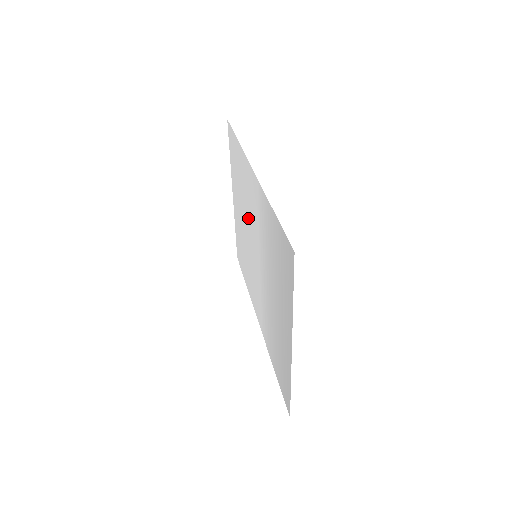
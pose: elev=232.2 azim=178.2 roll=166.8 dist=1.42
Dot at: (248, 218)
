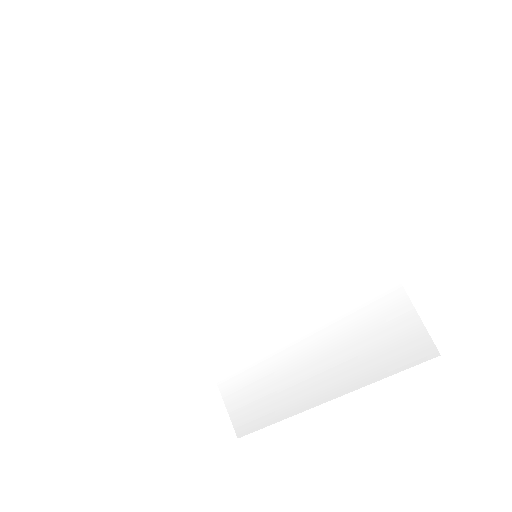
Dot at: (263, 207)
